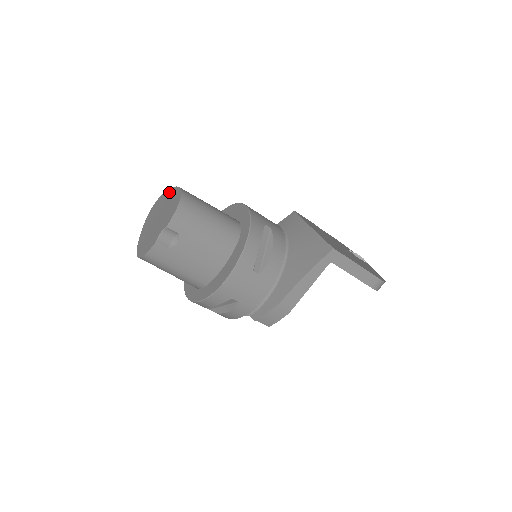
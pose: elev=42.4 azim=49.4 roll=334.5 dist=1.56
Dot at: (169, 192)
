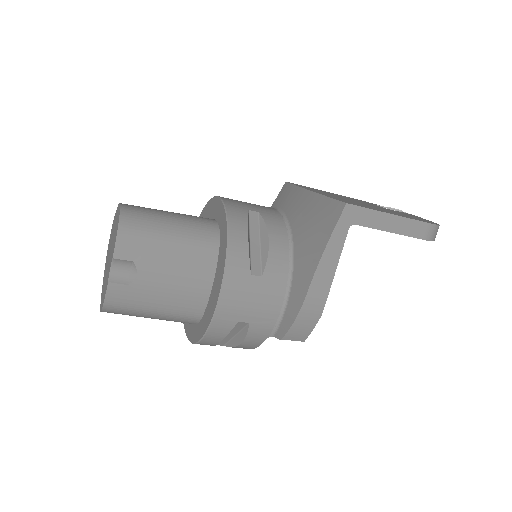
Dot at: (115, 216)
